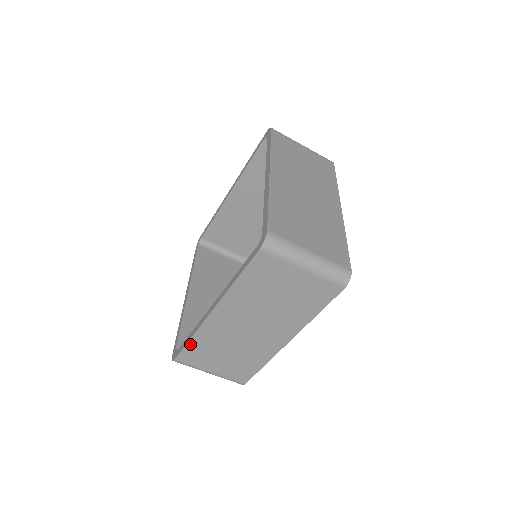
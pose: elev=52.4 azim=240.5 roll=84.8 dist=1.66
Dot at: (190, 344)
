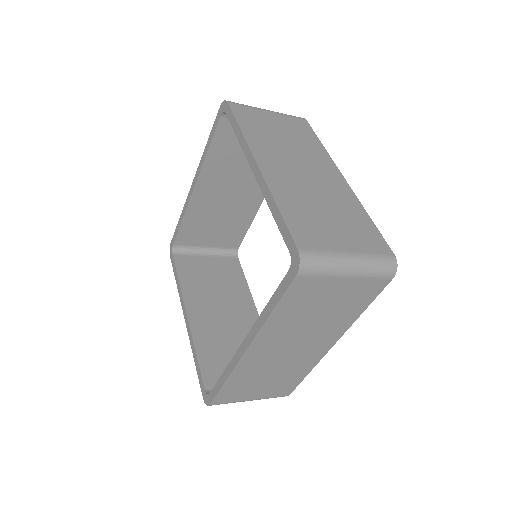
Dot at: (225, 386)
